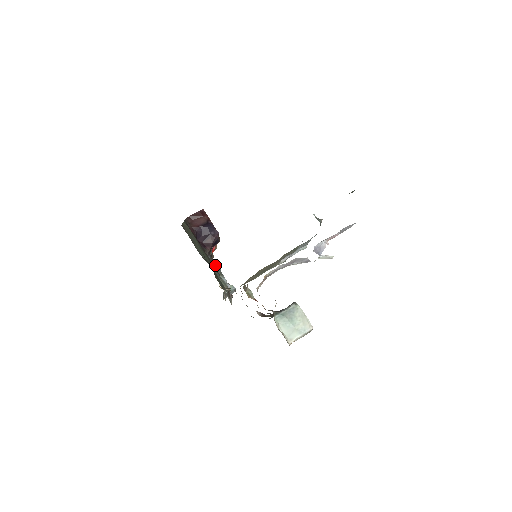
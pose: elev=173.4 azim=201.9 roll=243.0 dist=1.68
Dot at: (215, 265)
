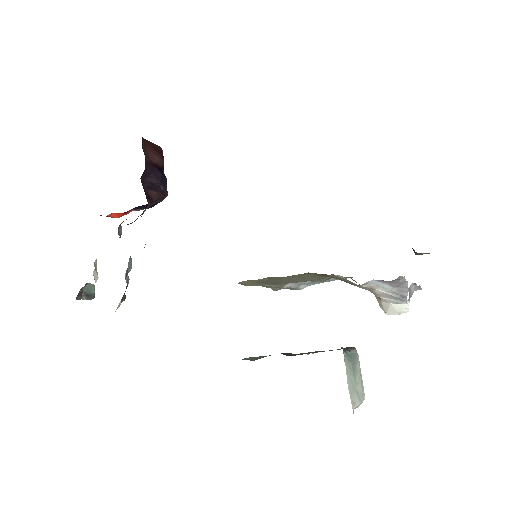
Dot at: (120, 236)
